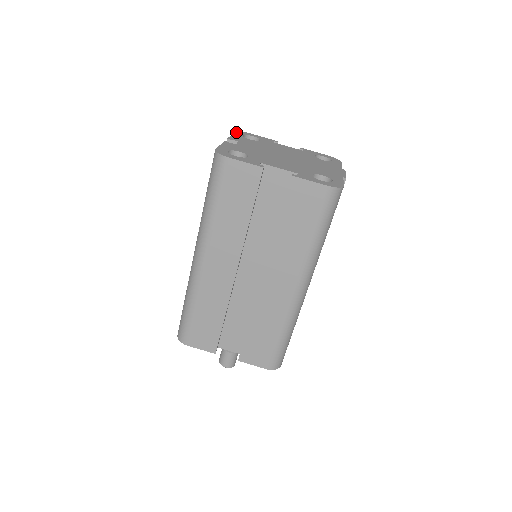
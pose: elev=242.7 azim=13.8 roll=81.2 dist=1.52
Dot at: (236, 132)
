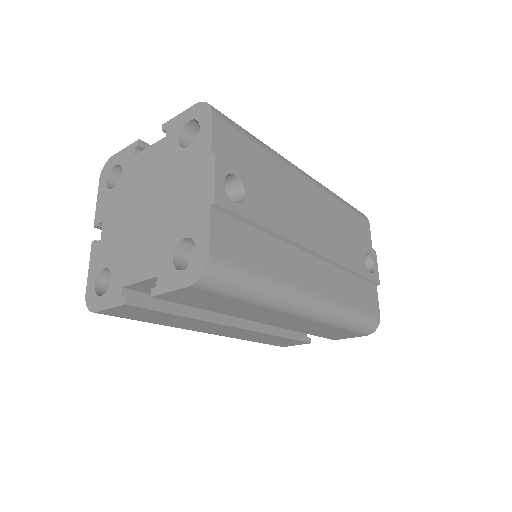
Dot at: (100, 179)
